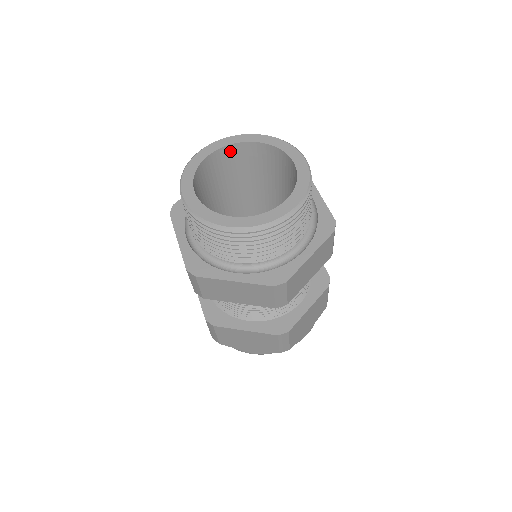
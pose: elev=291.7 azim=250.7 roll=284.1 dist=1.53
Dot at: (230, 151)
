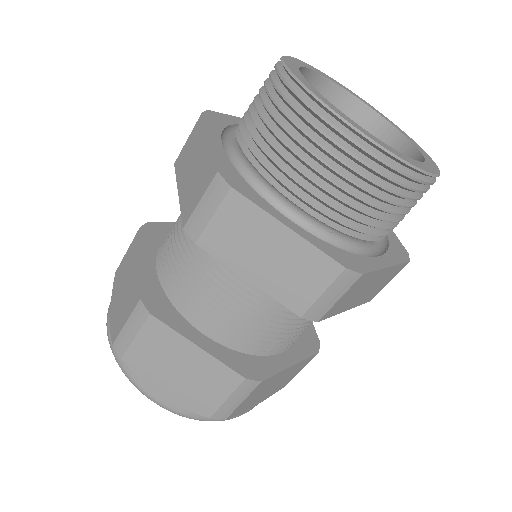
Dot at: occluded
